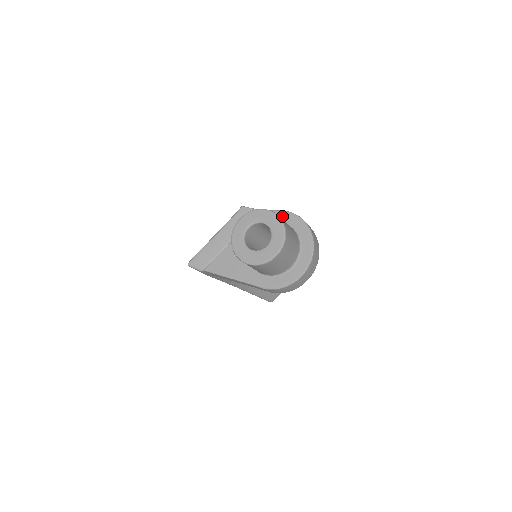
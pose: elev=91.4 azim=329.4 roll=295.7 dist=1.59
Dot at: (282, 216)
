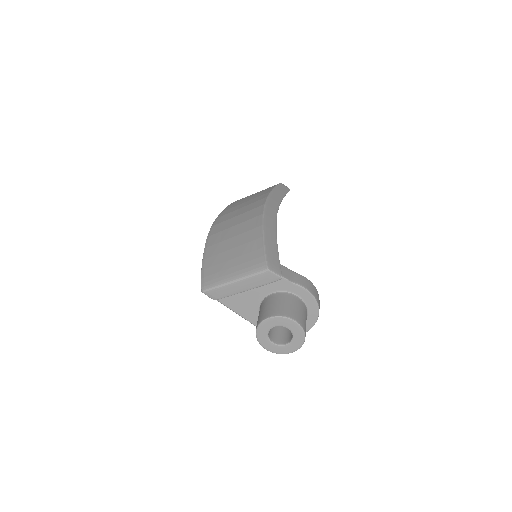
Dot at: (301, 292)
